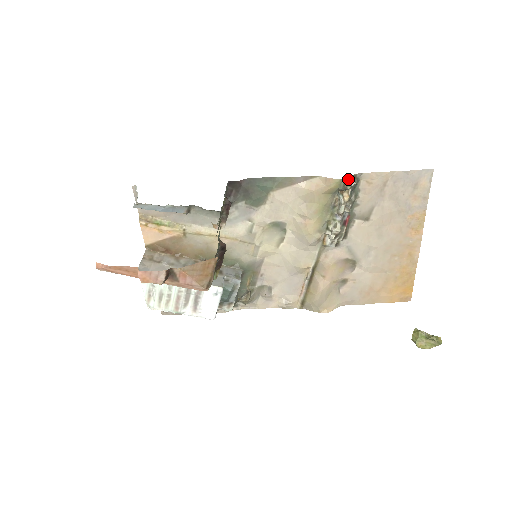
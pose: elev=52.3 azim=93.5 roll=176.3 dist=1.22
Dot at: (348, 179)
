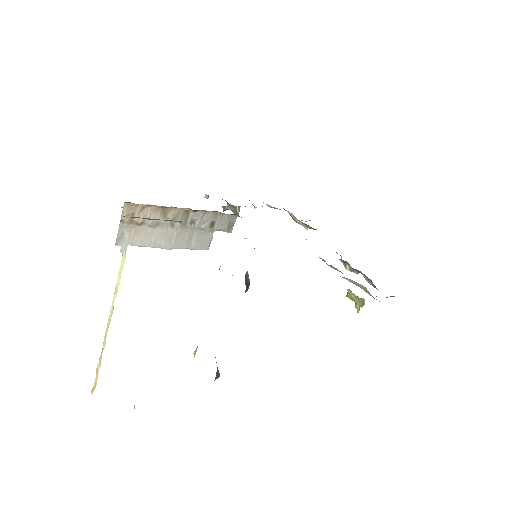
Dot at: occluded
